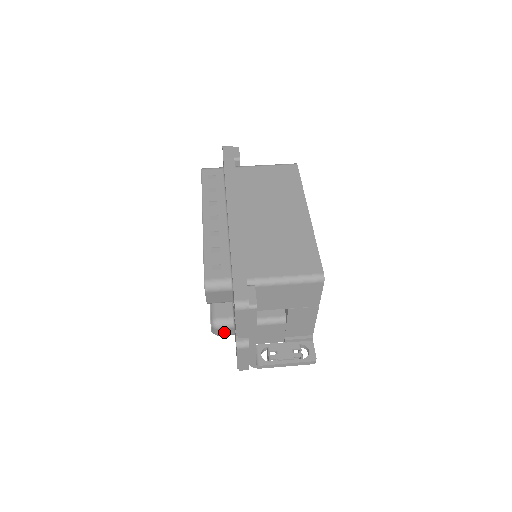
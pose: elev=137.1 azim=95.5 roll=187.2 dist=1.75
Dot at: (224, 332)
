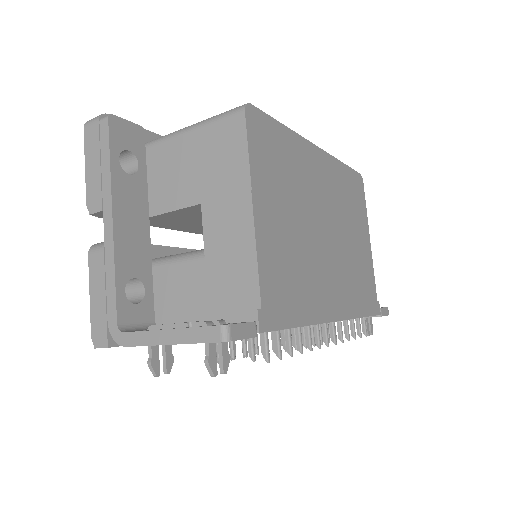
Dot at: occluded
